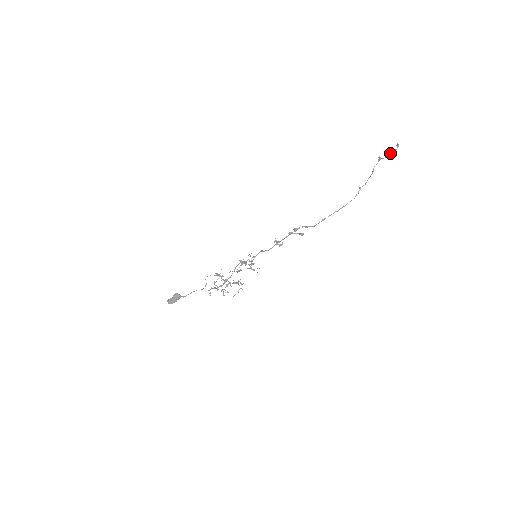
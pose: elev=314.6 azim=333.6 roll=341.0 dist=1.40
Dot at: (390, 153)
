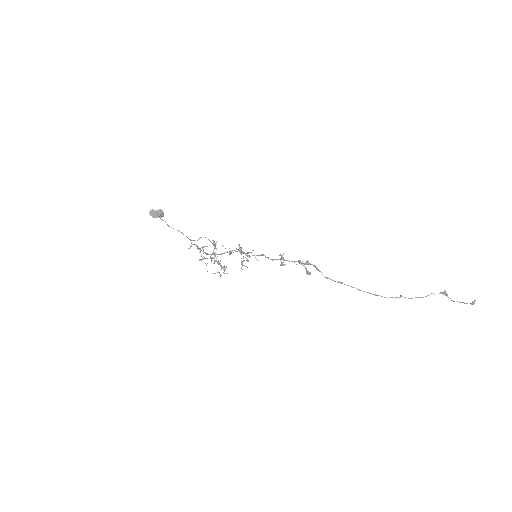
Dot at: occluded
